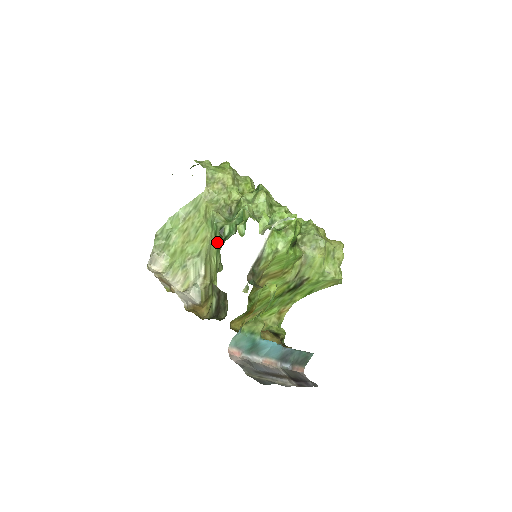
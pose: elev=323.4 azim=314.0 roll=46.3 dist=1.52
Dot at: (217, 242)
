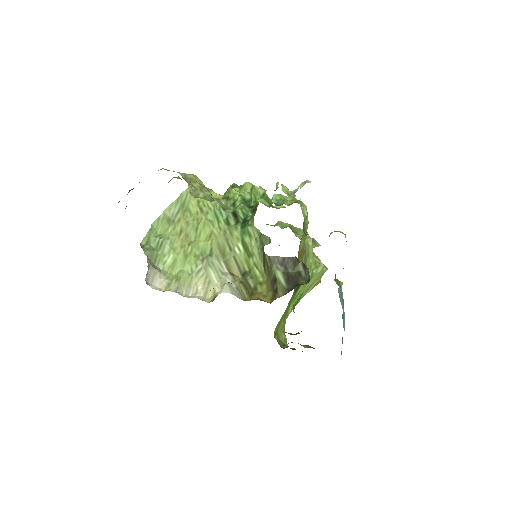
Dot at: (236, 227)
